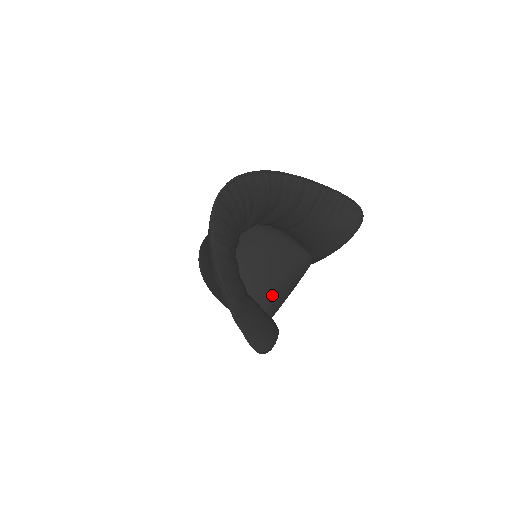
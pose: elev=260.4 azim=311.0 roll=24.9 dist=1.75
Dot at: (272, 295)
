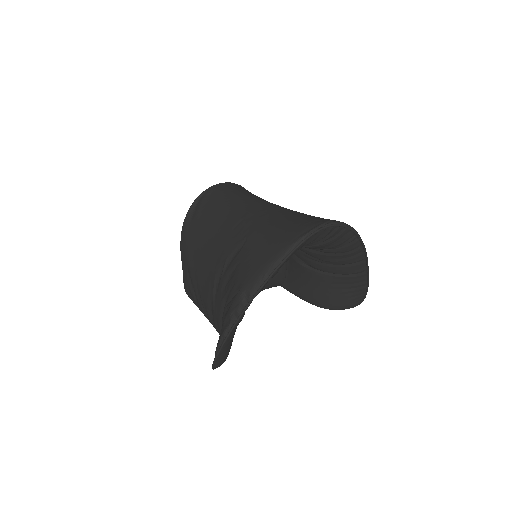
Dot at: occluded
